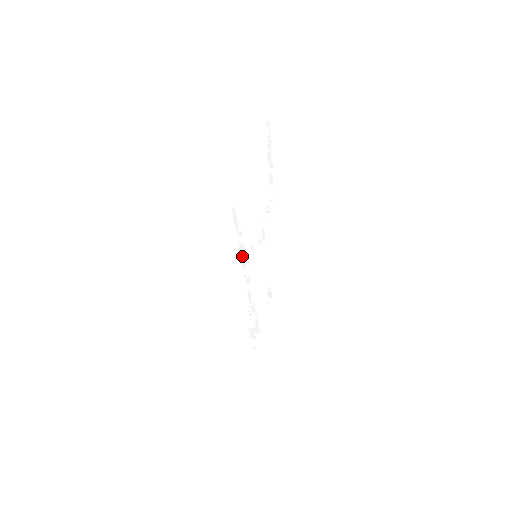
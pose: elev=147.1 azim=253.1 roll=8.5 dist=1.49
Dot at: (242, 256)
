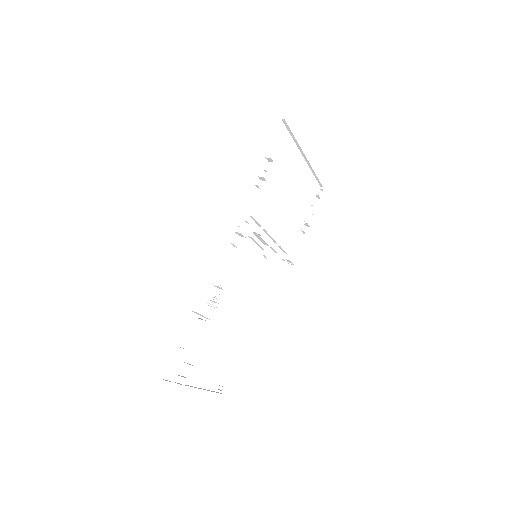
Dot at: (255, 198)
